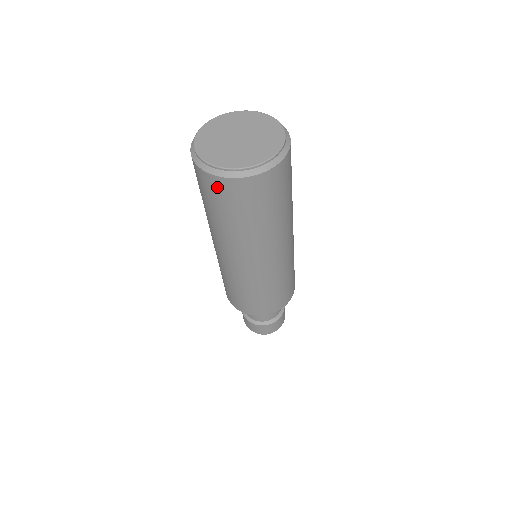
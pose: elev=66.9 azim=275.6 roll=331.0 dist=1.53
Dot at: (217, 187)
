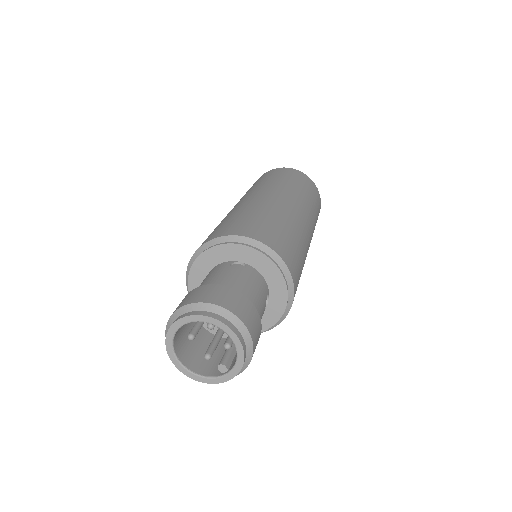
Dot at: (270, 172)
